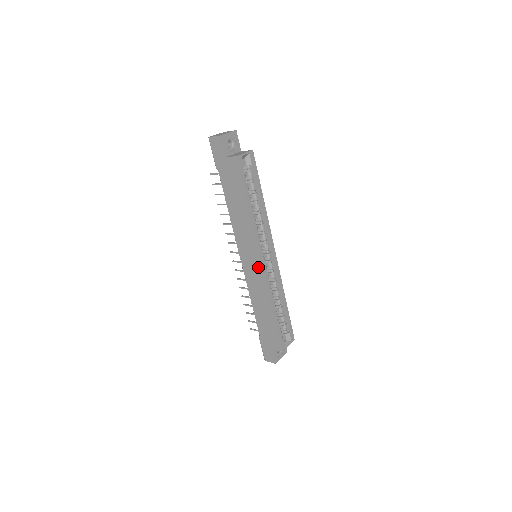
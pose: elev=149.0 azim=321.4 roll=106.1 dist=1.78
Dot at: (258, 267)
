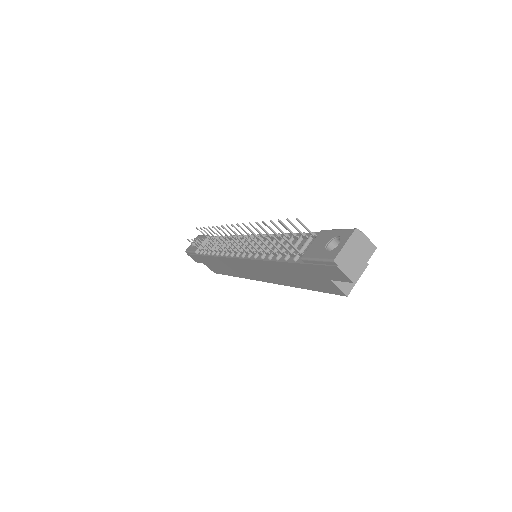
Dot at: (253, 276)
